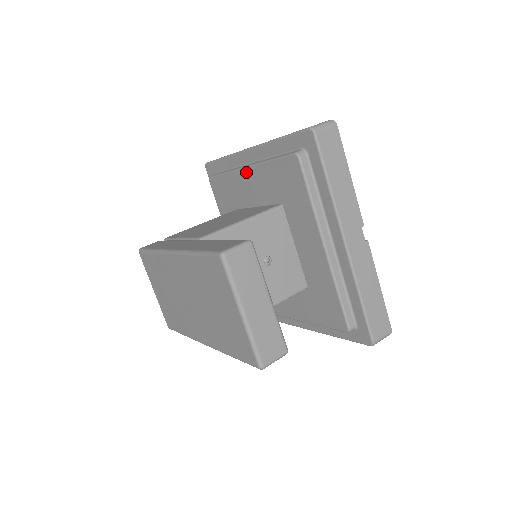
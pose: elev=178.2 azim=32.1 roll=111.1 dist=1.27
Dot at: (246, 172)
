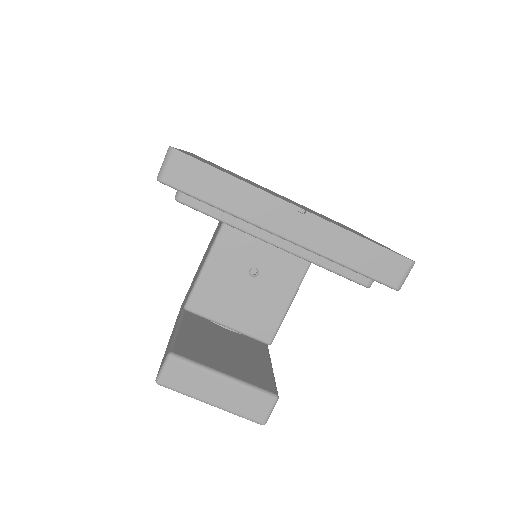
Dot at: occluded
